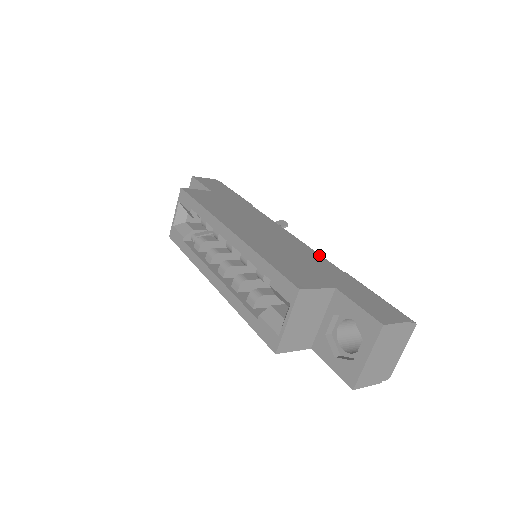
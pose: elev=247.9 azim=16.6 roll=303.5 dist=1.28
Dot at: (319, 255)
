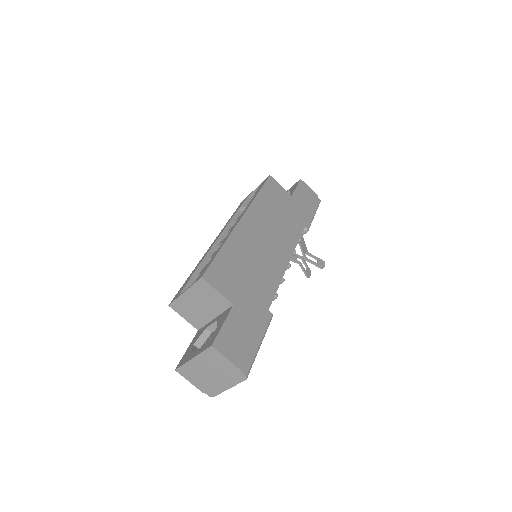
Dot at: (276, 289)
